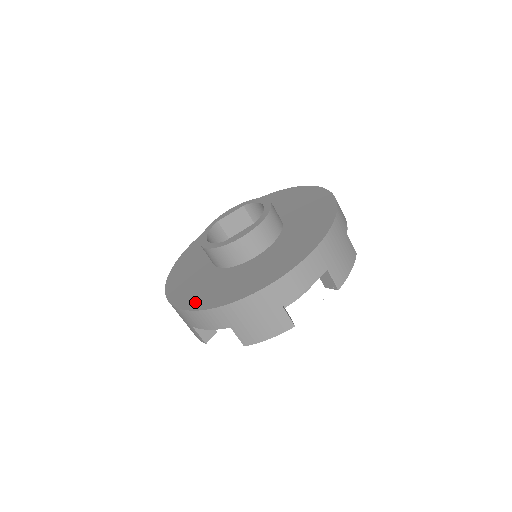
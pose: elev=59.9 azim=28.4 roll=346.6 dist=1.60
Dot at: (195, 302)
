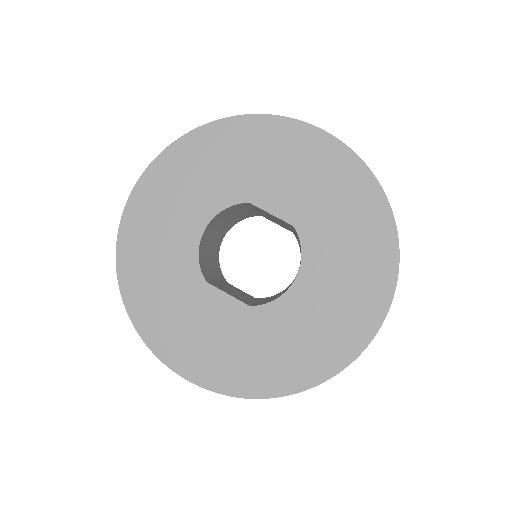
Dot at: (132, 281)
